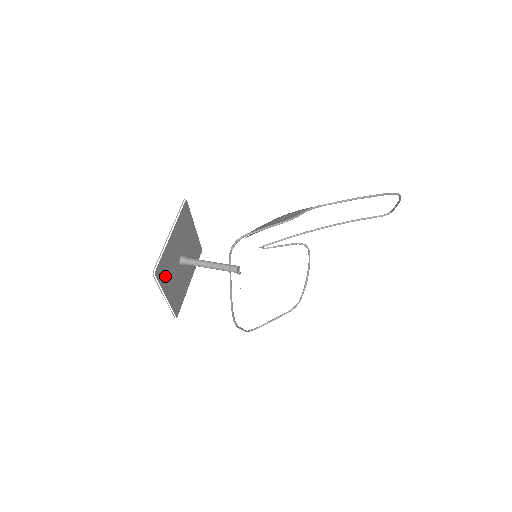
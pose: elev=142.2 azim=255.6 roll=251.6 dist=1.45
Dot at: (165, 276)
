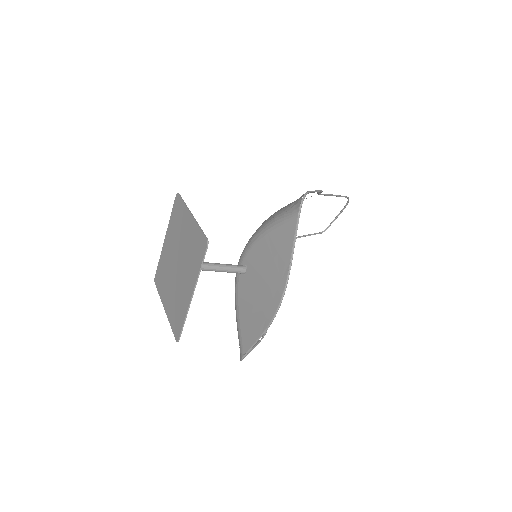
Dot at: (196, 262)
